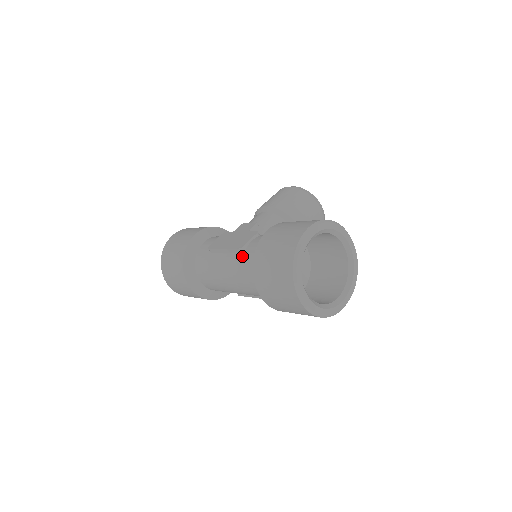
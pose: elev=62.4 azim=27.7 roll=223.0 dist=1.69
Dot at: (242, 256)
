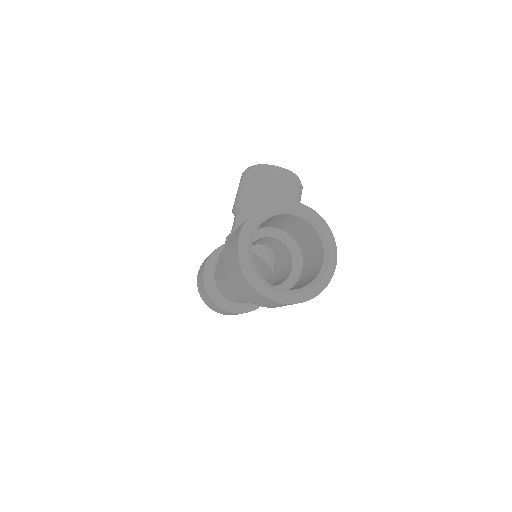
Dot at: occluded
